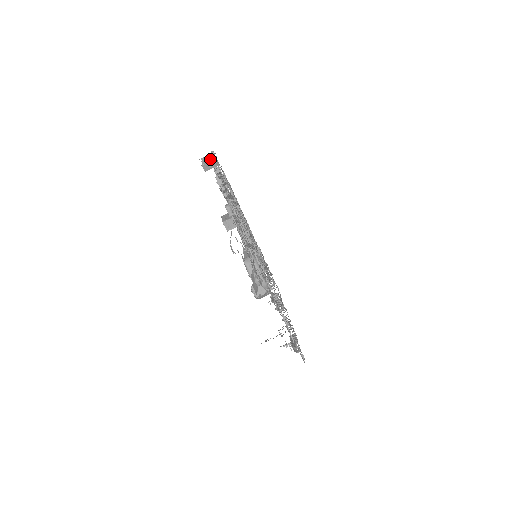
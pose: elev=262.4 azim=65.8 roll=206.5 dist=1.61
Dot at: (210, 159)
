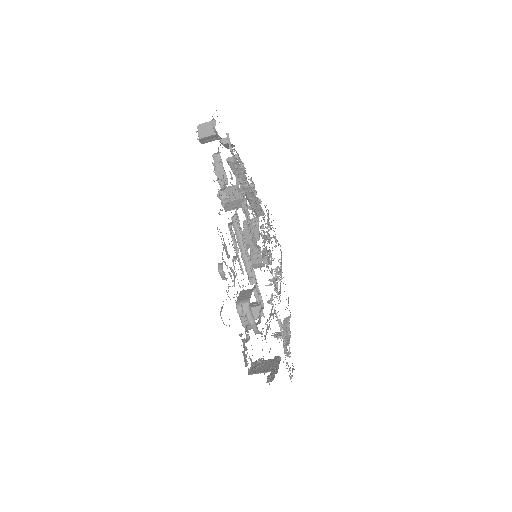
Dot at: (209, 131)
